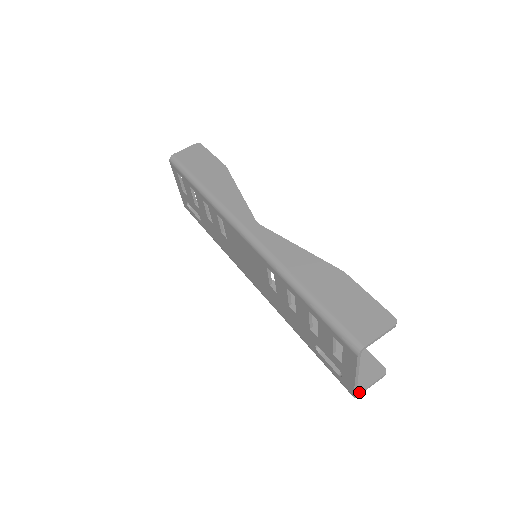
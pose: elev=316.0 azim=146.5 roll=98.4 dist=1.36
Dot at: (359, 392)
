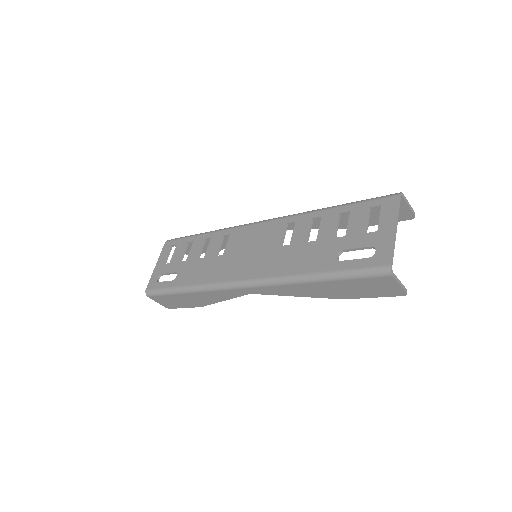
Dot at: (392, 273)
